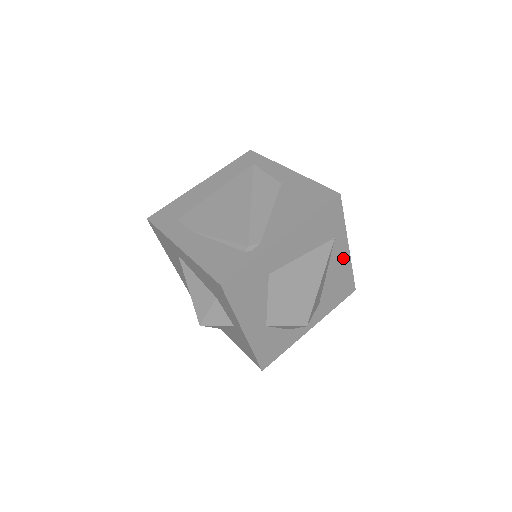
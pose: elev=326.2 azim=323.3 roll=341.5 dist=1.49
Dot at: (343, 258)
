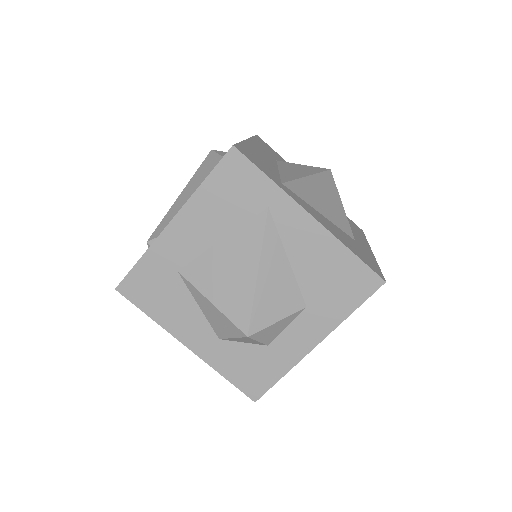
Dot at: (312, 234)
